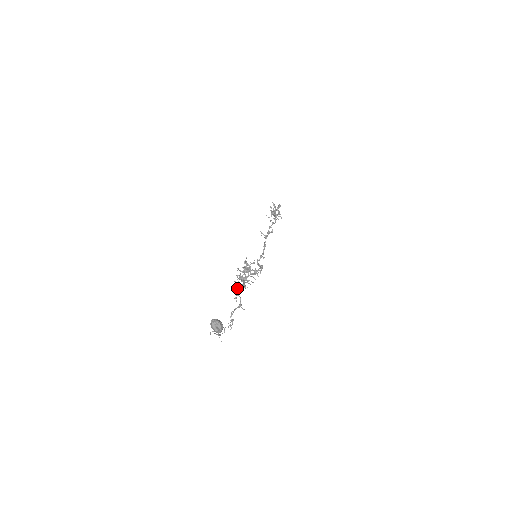
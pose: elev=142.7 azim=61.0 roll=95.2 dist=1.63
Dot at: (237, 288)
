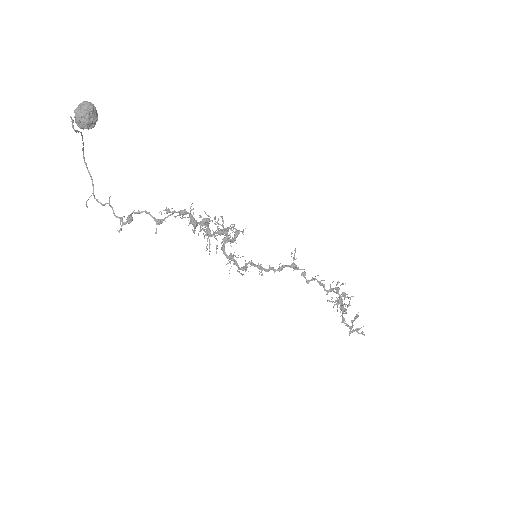
Dot at: (184, 209)
